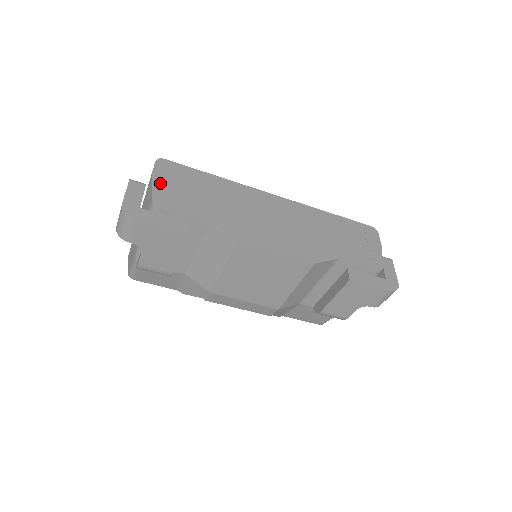
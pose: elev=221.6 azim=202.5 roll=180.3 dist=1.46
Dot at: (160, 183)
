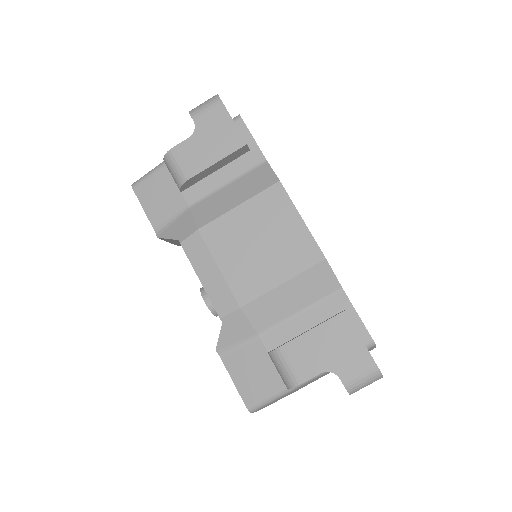
Dot at: occluded
